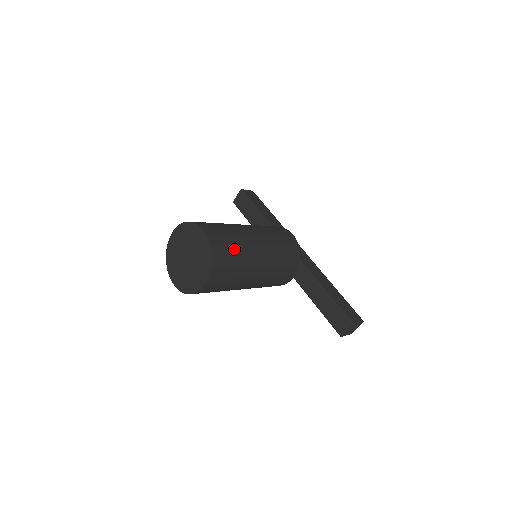
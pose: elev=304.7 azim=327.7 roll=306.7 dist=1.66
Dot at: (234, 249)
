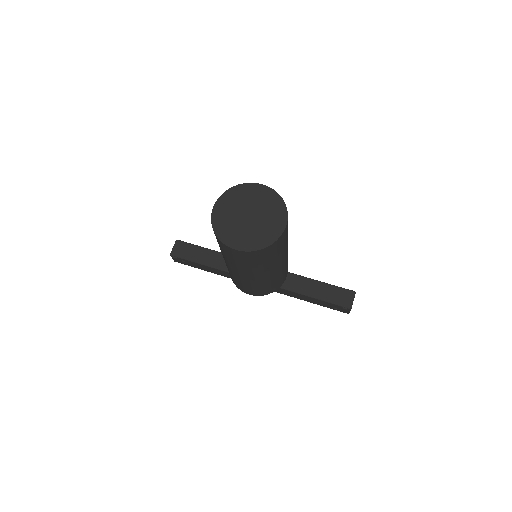
Dot at: occluded
